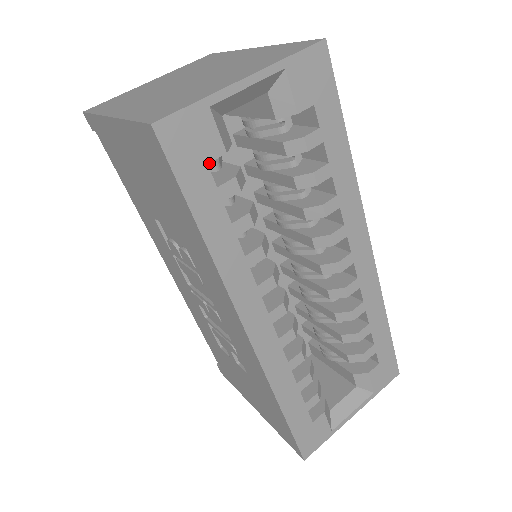
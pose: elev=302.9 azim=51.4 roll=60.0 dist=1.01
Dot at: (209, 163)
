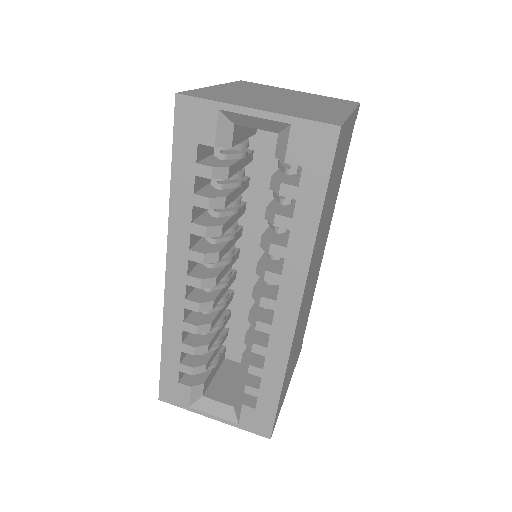
Dot at: (217, 150)
